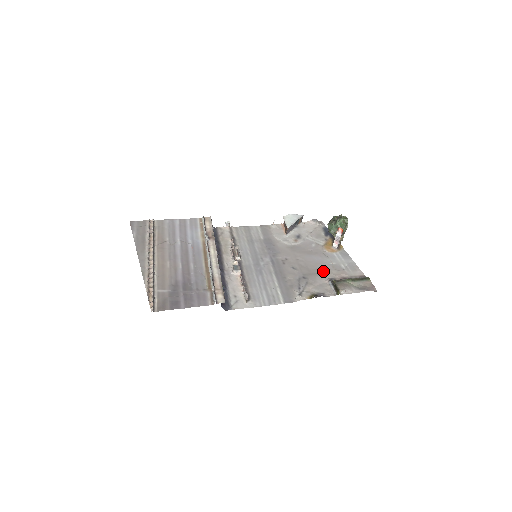
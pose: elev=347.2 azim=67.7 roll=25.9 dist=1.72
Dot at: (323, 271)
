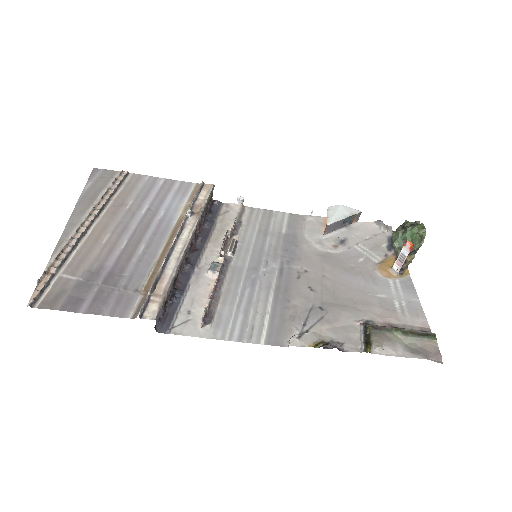
Dot at: (359, 305)
